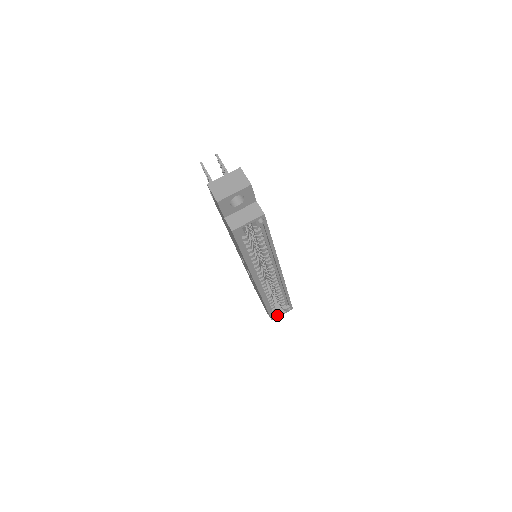
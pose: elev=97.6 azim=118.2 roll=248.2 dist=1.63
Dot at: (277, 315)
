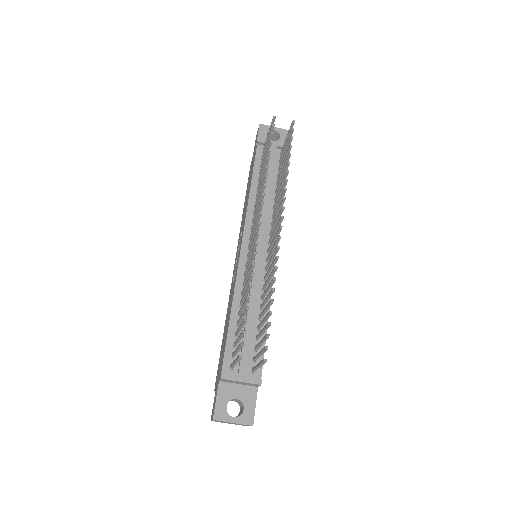
Dot at: occluded
